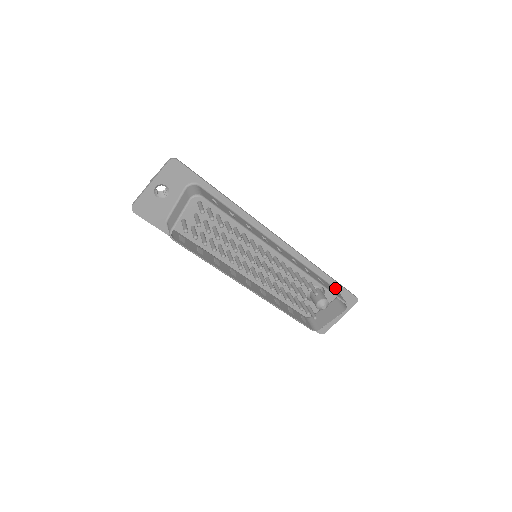
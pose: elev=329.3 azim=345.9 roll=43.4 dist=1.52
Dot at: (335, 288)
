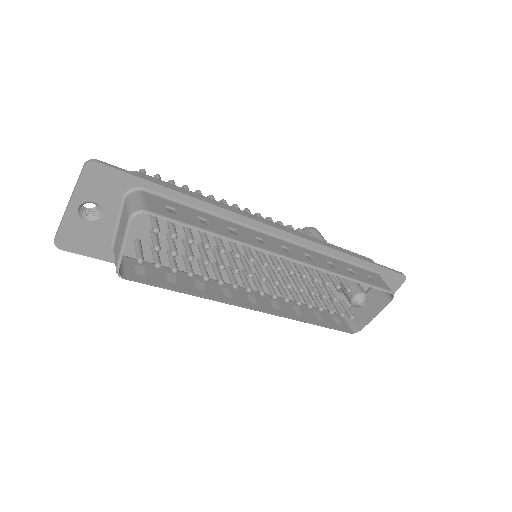
Dot at: (373, 271)
